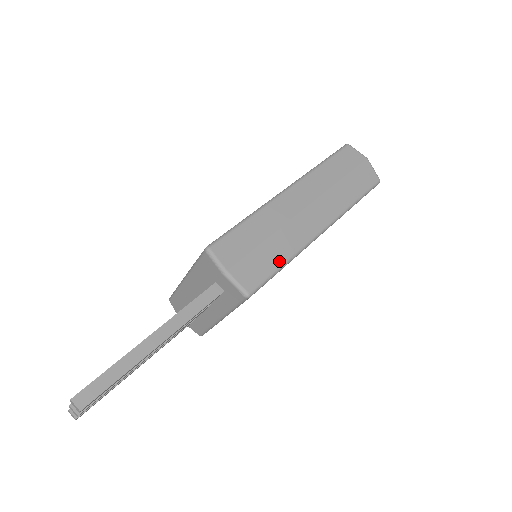
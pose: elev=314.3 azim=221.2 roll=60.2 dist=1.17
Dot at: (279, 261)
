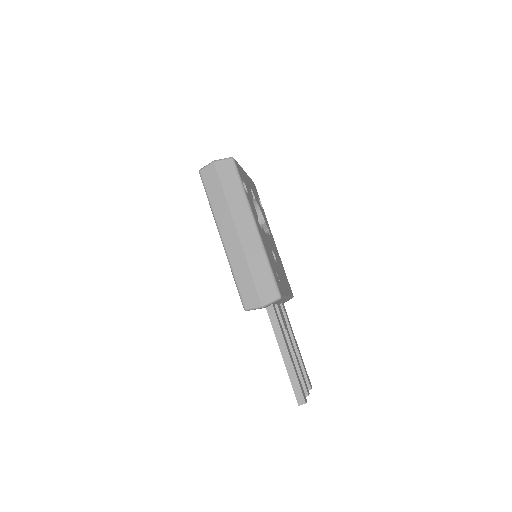
Dot at: (266, 268)
